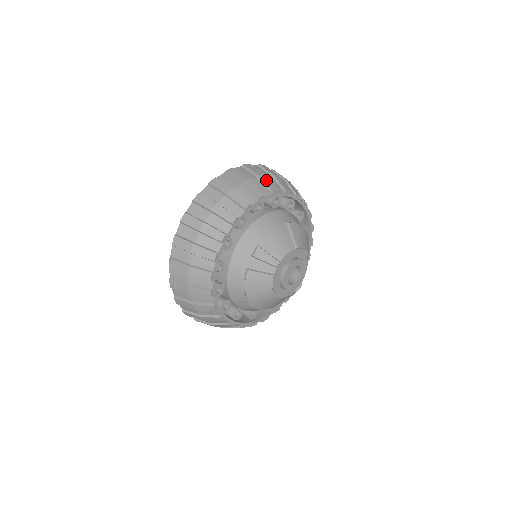
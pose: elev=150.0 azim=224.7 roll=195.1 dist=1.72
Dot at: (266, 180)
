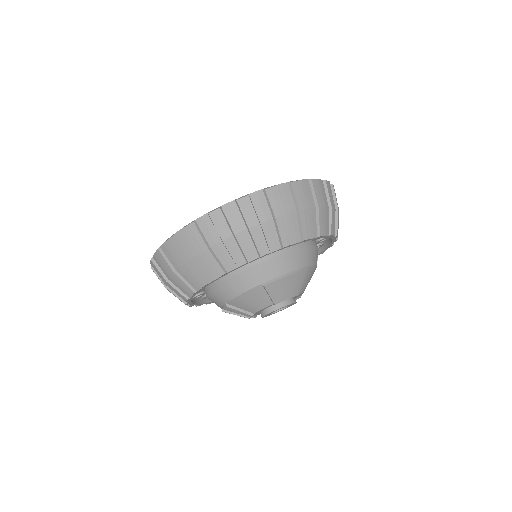
Dot at: (232, 248)
